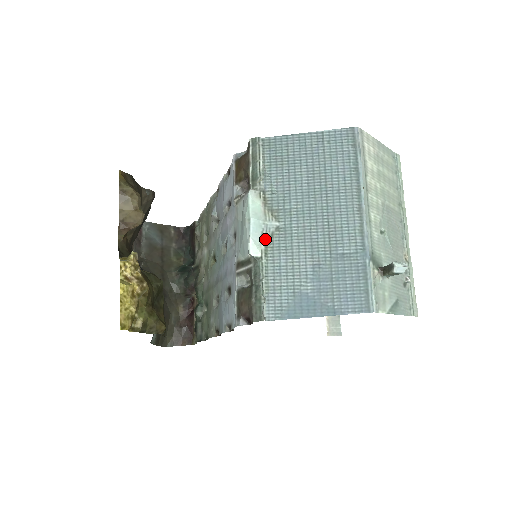
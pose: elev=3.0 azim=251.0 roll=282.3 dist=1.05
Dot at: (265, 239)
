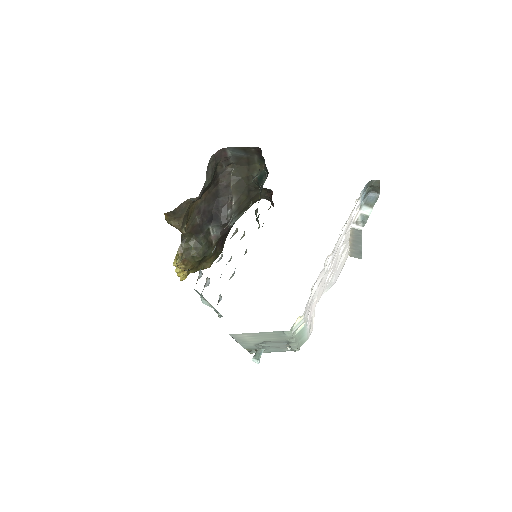
Dot at: (213, 307)
